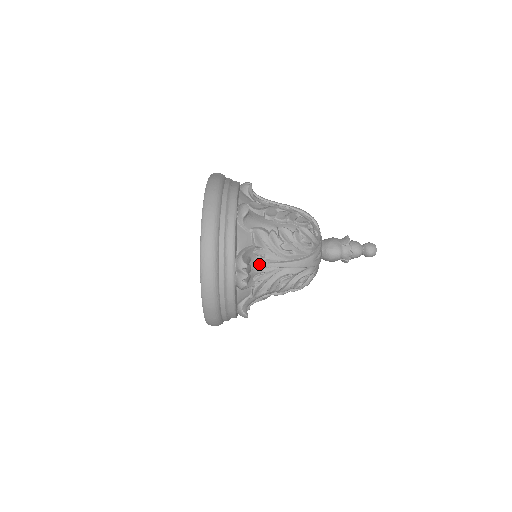
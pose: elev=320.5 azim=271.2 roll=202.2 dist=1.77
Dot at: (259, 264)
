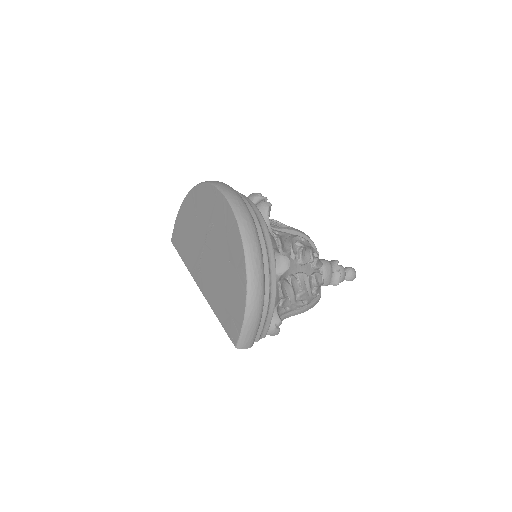
Dot at: occluded
